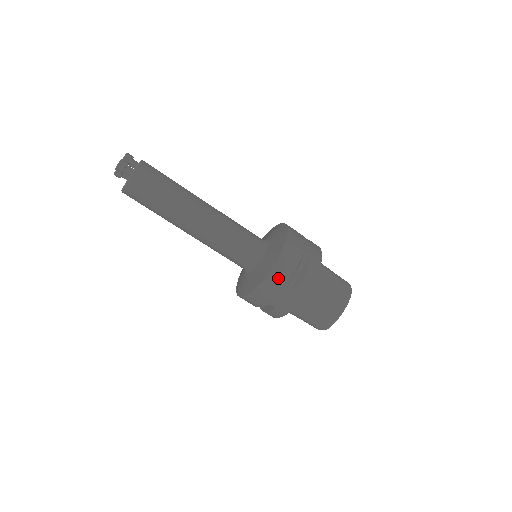
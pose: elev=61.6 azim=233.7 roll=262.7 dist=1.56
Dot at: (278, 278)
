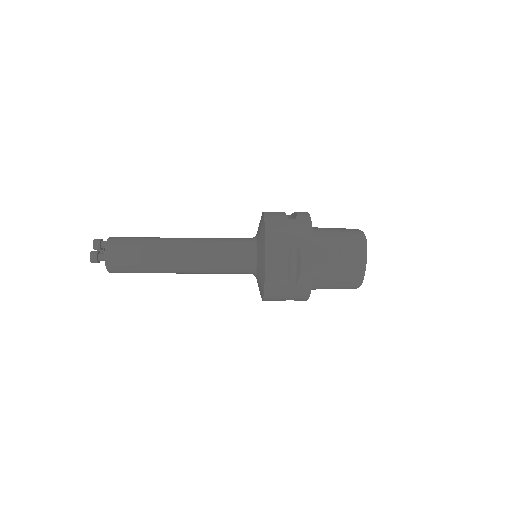
Dot at: (276, 282)
